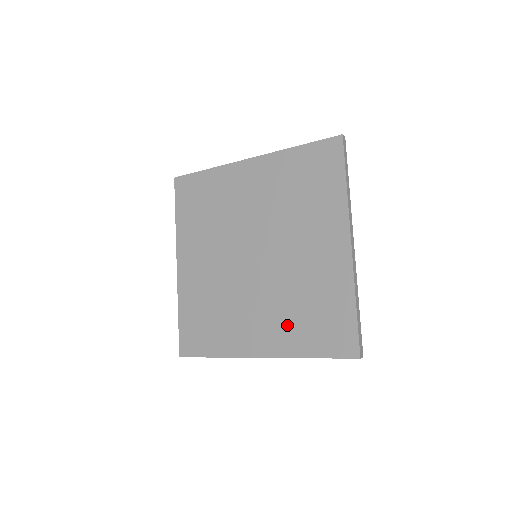
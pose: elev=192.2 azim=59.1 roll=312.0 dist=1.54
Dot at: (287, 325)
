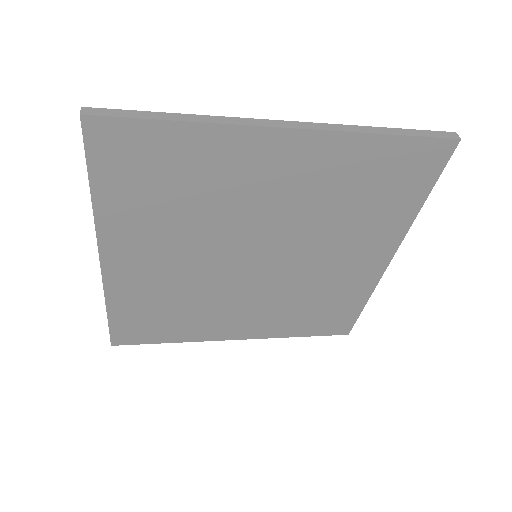
Dot at: (282, 318)
